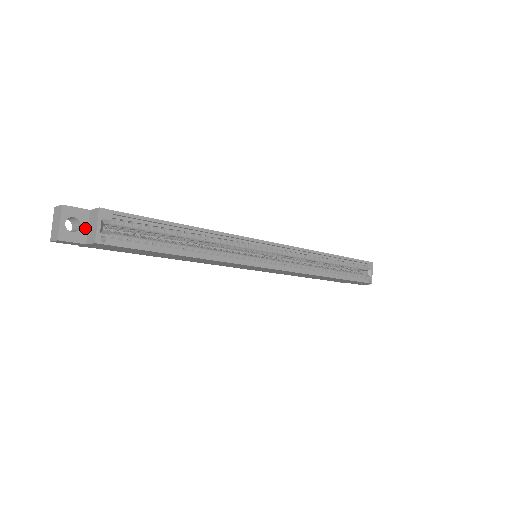
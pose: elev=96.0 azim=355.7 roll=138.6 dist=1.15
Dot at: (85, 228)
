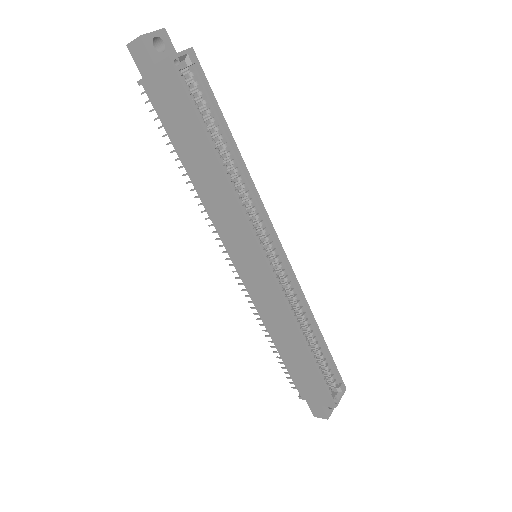
Dot at: (164, 57)
